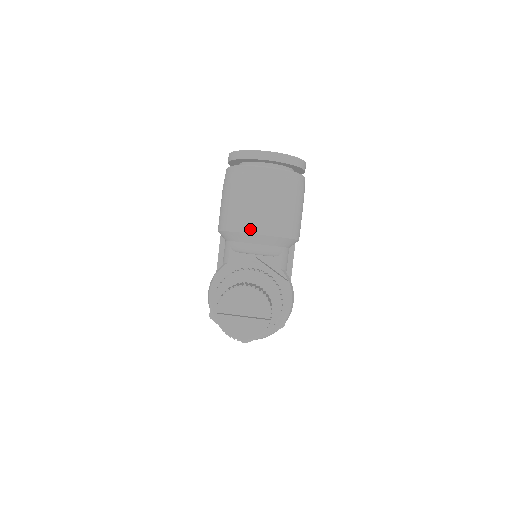
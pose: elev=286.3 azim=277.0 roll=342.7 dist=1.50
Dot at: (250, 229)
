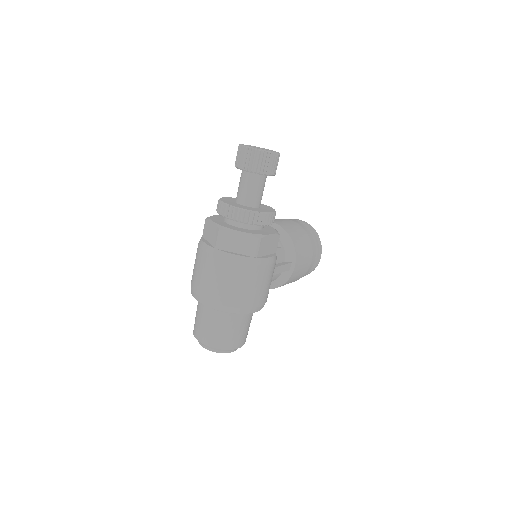
Dot at: occluded
